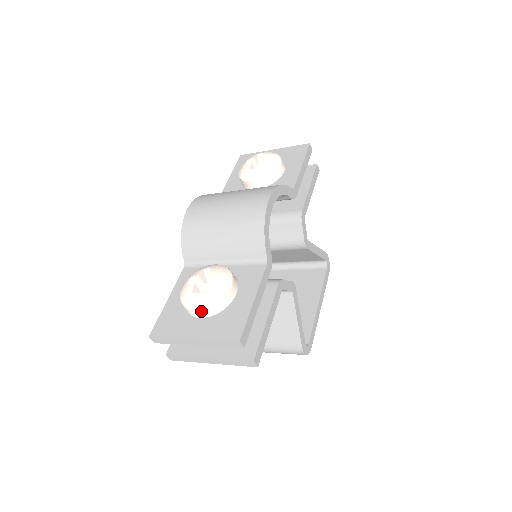
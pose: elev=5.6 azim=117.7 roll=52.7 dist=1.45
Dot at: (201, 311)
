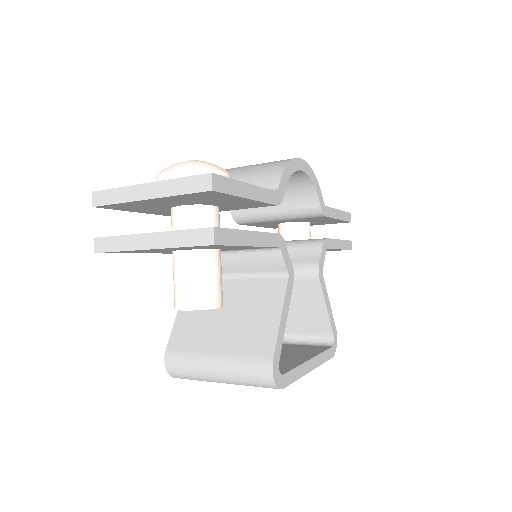
Dot at: (176, 173)
